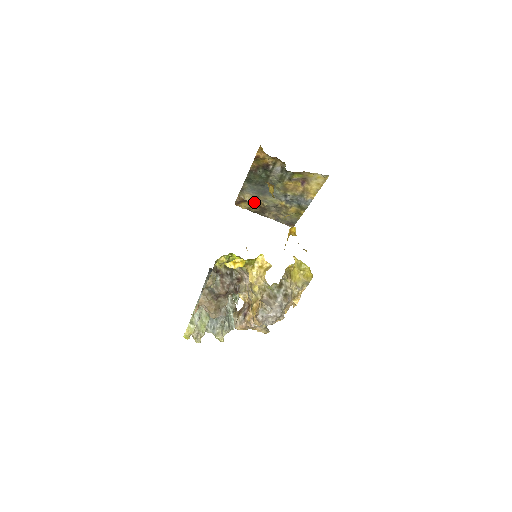
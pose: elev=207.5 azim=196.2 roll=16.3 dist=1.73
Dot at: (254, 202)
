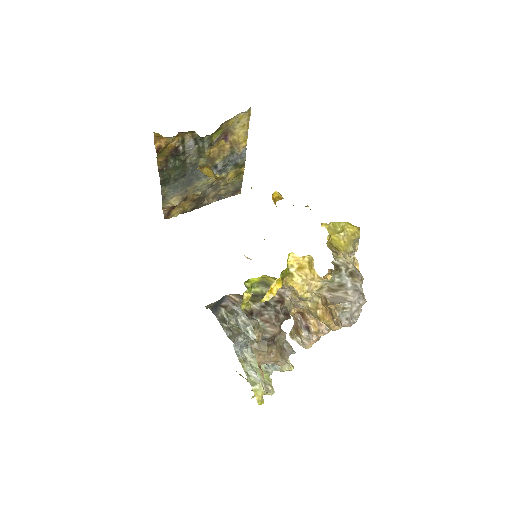
Dot at: (185, 200)
